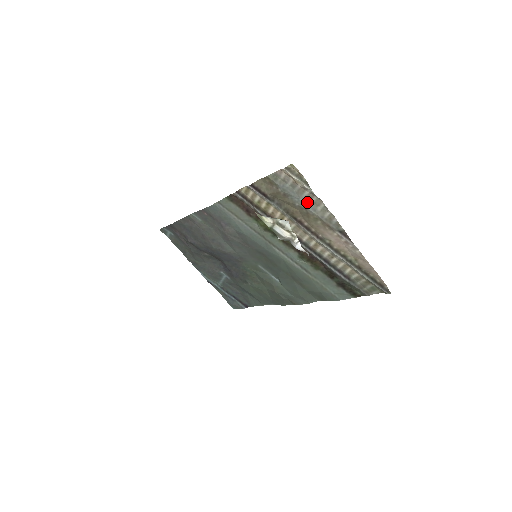
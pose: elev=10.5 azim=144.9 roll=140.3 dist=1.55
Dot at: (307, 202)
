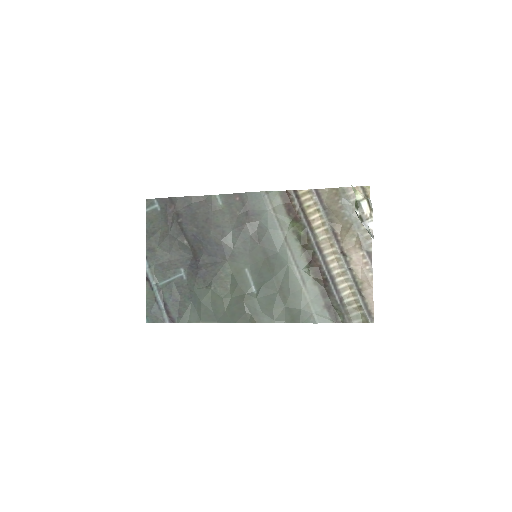
Dot at: (356, 219)
